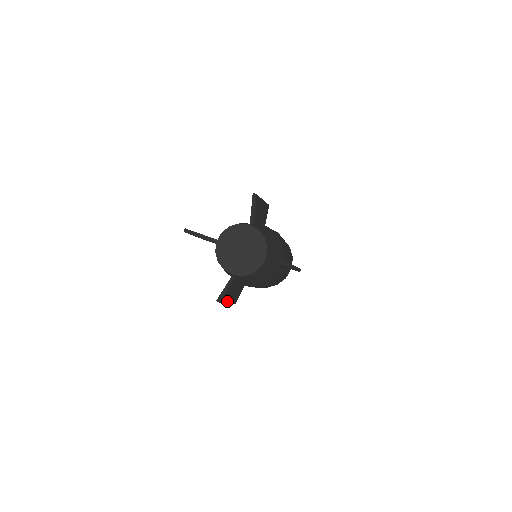
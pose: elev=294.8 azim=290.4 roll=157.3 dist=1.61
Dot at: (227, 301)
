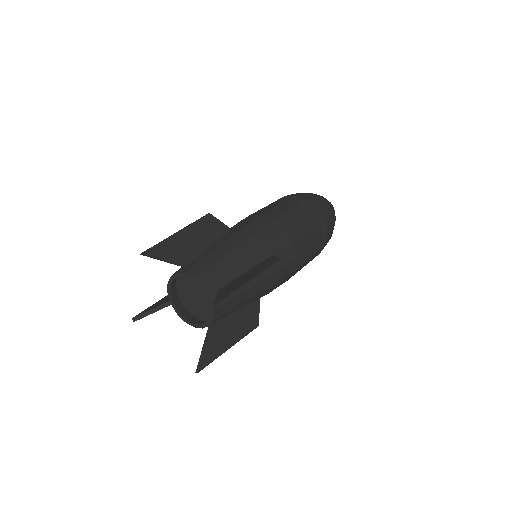
Dot at: occluded
